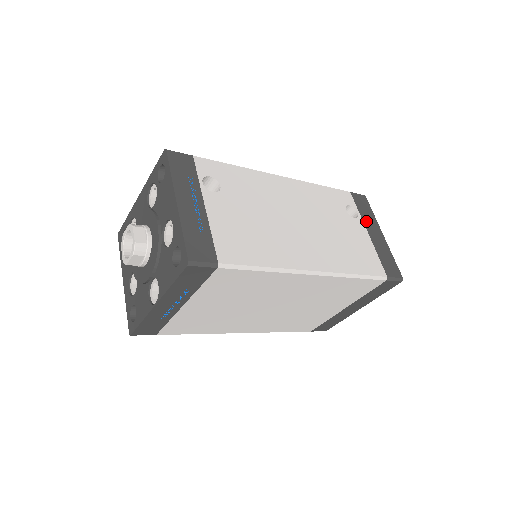
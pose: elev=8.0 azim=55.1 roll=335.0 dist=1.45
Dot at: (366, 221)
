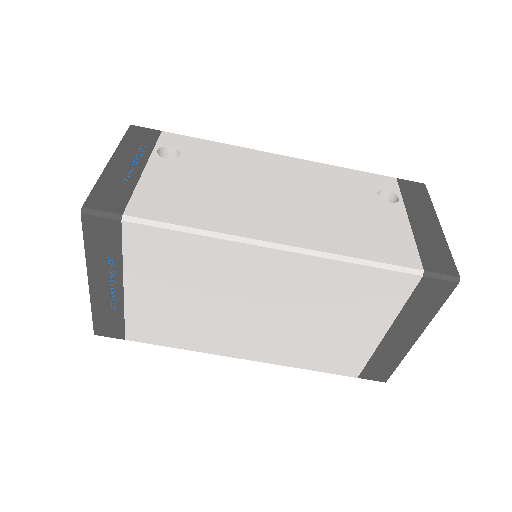
Dot at: (411, 208)
